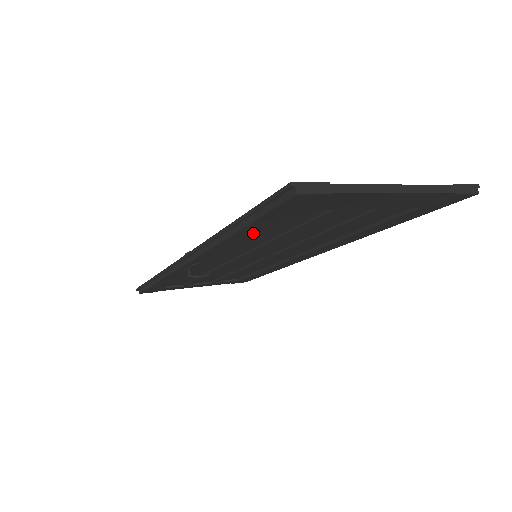
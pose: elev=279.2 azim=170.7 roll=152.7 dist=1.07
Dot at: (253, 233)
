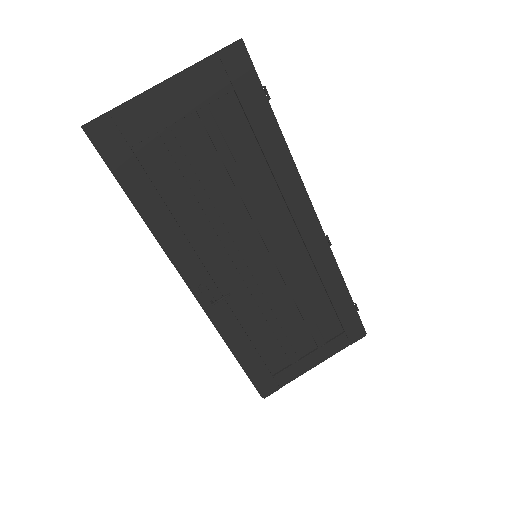
Dot at: (152, 199)
